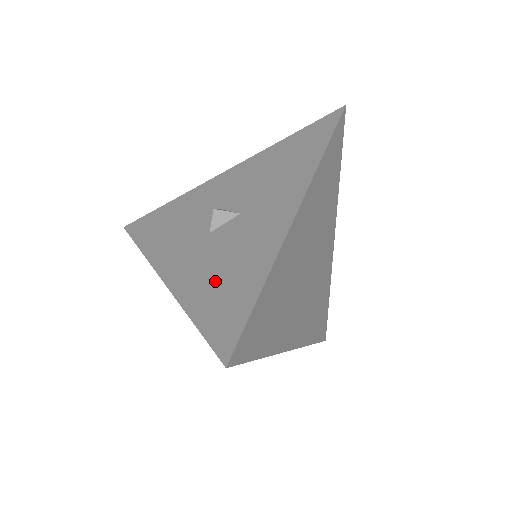
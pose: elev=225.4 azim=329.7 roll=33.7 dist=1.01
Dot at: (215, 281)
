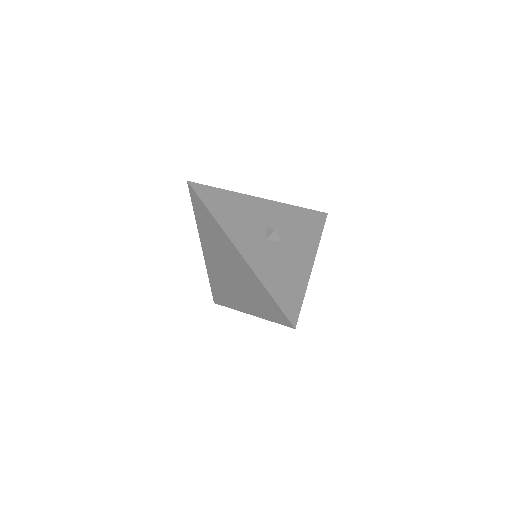
Dot at: (278, 277)
